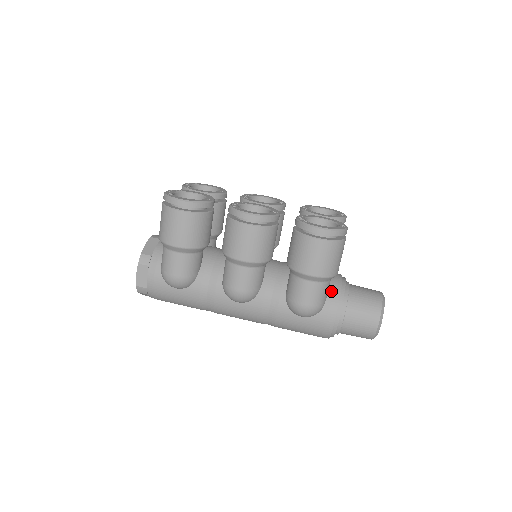
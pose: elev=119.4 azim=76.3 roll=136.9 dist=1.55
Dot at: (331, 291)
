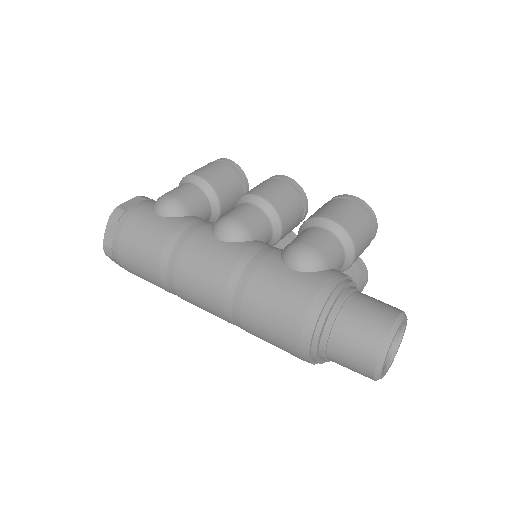
Dot at: occluded
